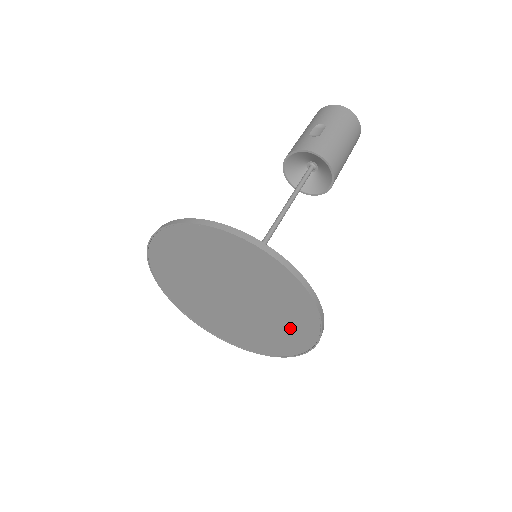
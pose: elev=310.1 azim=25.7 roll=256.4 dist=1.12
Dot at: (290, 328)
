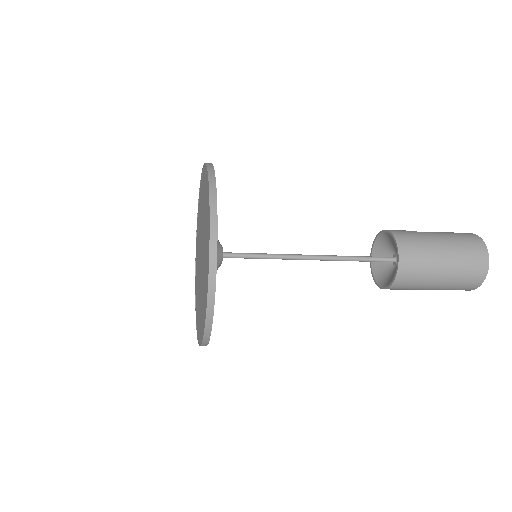
Dot at: (205, 285)
